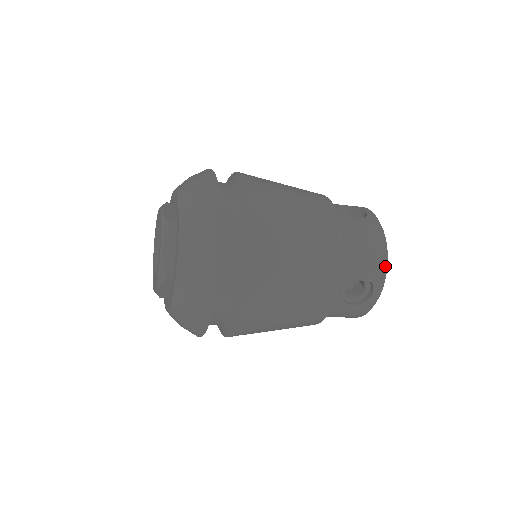
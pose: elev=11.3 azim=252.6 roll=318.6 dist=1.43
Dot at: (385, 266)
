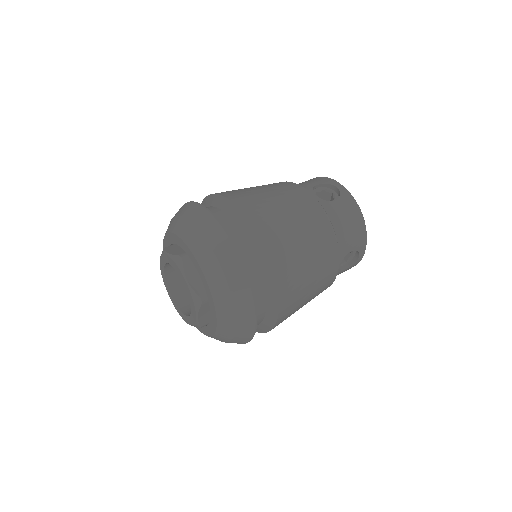
Dot at: occluded
